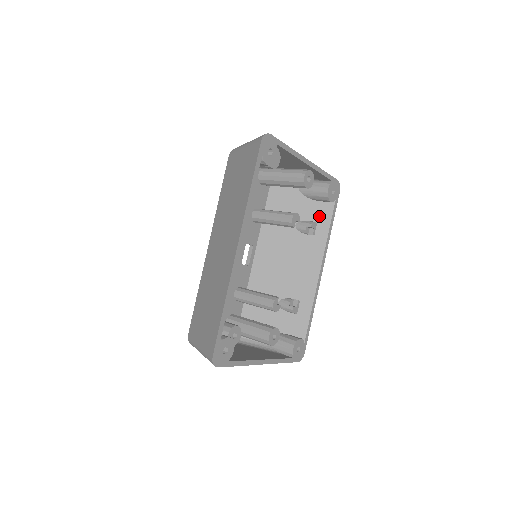
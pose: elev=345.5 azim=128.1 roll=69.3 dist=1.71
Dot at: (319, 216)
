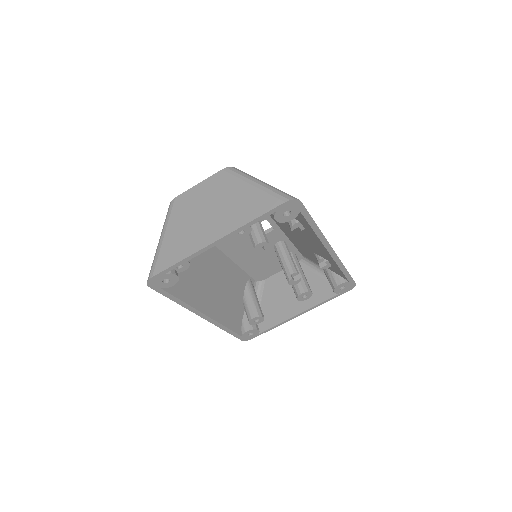
Dot at: (297, 217)
